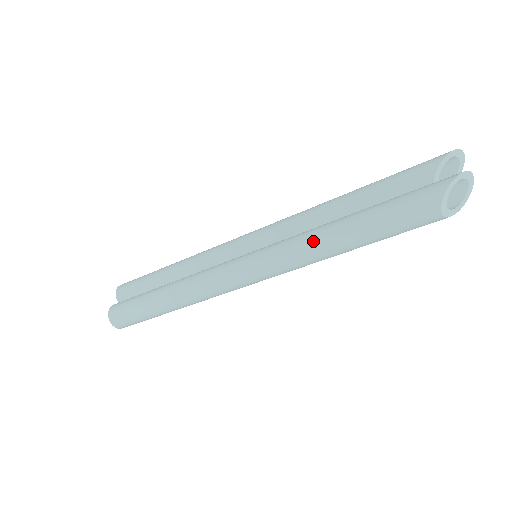
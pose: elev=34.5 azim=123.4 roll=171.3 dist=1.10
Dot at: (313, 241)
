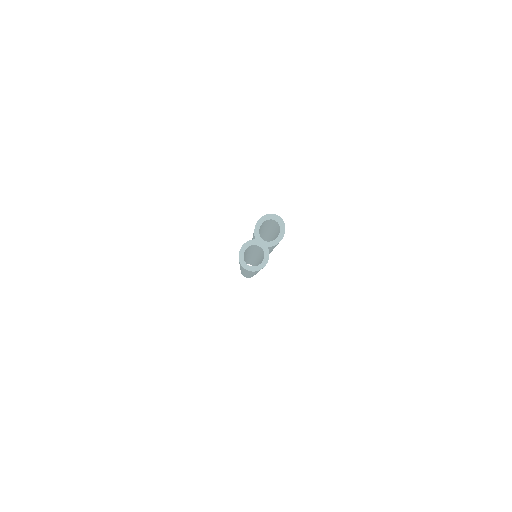
Dot at: occluded
